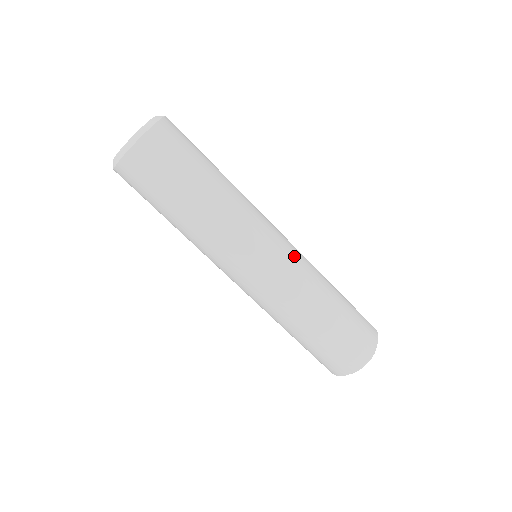
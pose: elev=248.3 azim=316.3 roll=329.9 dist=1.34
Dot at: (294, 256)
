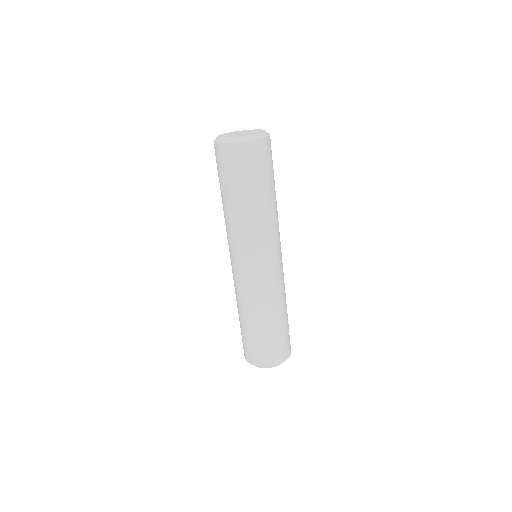
Dot at: occluded
